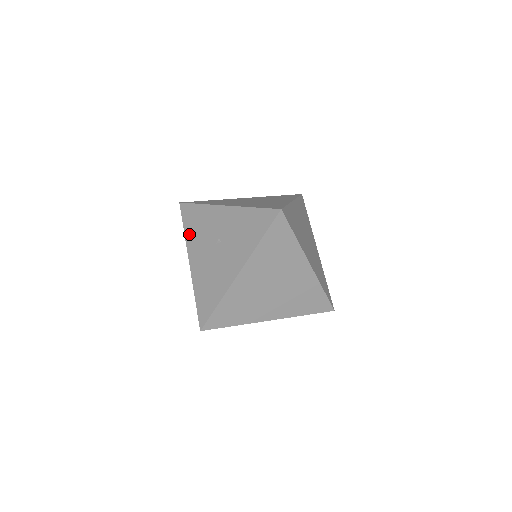
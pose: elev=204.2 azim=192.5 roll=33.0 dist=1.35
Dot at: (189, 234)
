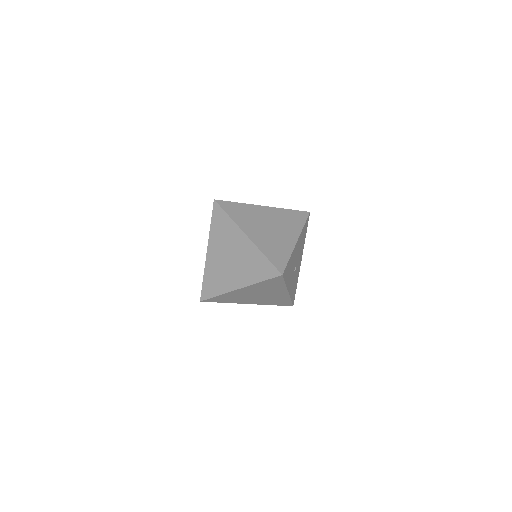
Dot at: occluded
